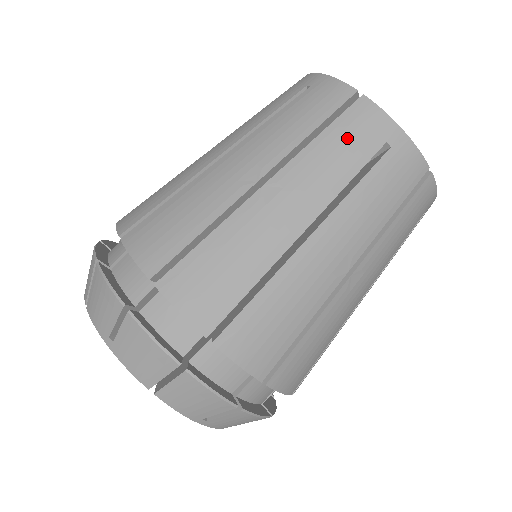
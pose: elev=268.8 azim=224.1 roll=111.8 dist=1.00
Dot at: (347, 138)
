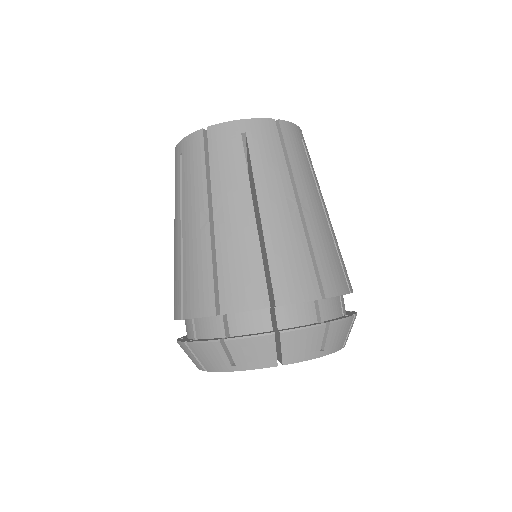
Dot at: (223, 153)
